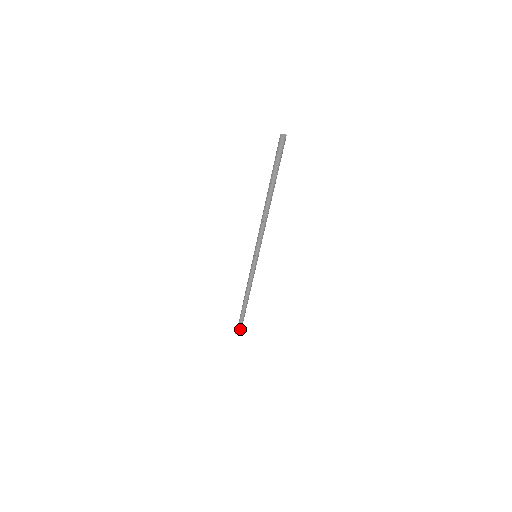
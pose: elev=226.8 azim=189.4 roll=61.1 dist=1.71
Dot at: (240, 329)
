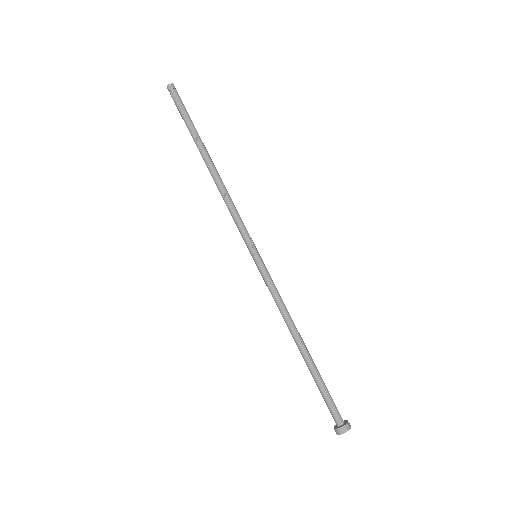
Dot at: (340, 419)
